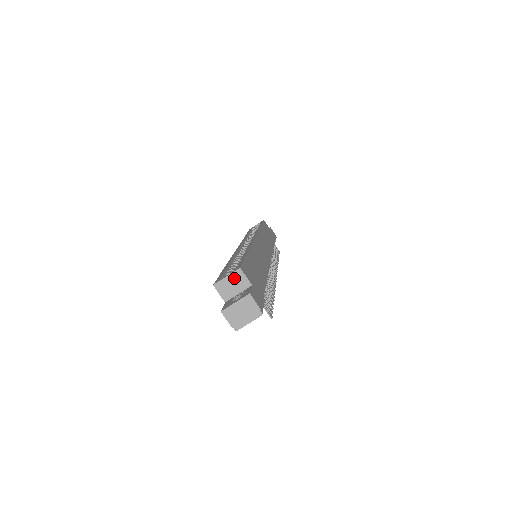
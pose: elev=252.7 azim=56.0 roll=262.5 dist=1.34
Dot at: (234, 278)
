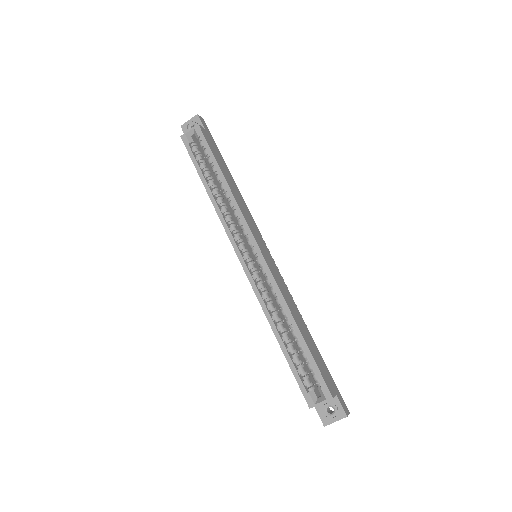
Dot at: occluded
